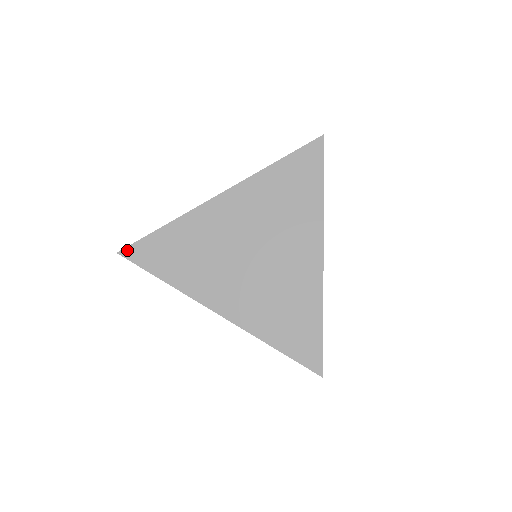
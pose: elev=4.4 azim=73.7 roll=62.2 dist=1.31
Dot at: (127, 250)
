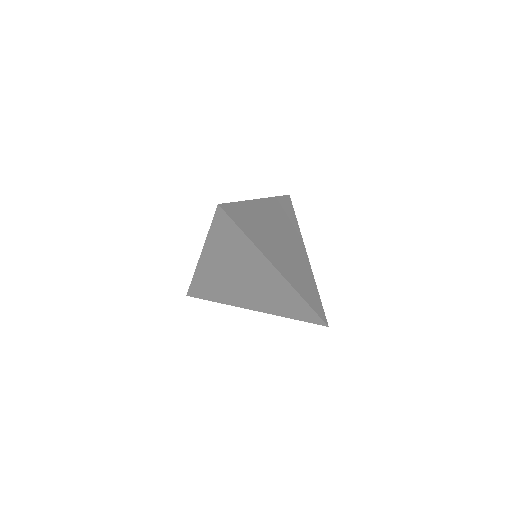
Dot at: occluded
